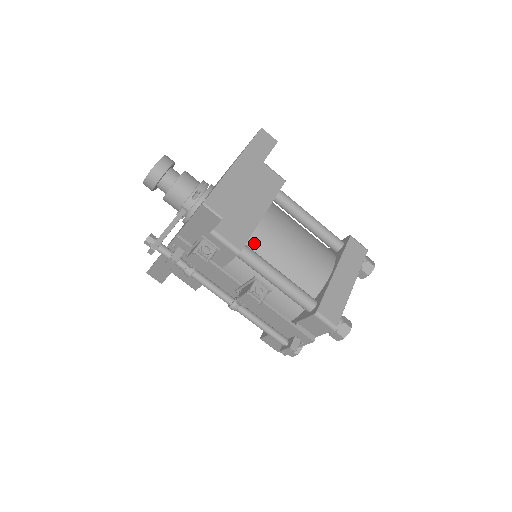
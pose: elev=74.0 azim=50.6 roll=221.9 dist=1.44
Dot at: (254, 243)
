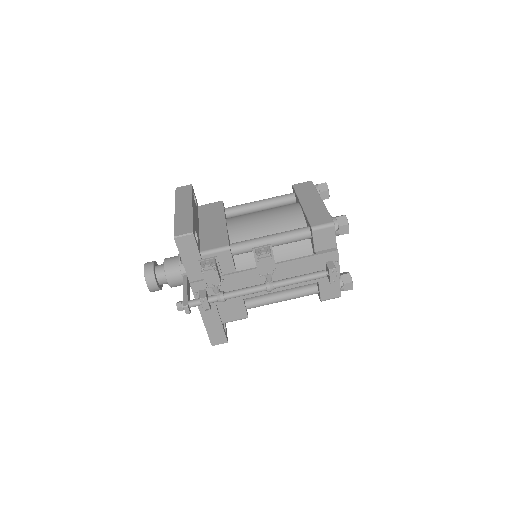
Dot at: (237, 240)
